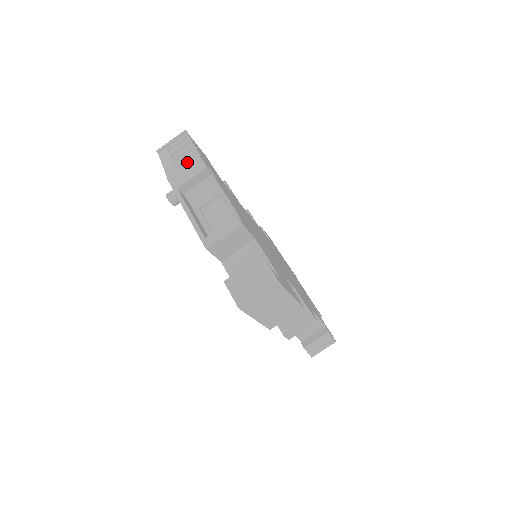
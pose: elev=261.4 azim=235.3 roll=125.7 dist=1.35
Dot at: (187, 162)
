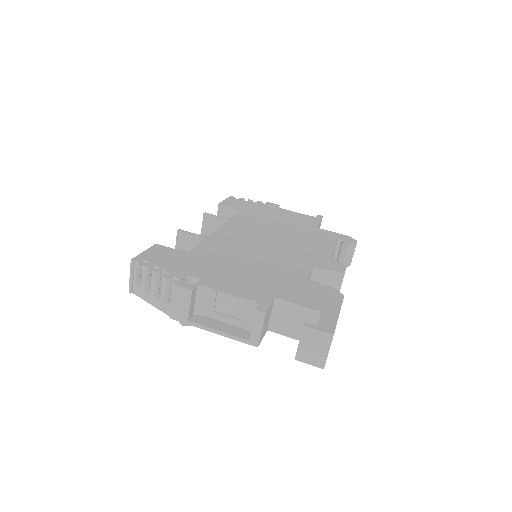
Dot at: (172, 297)
